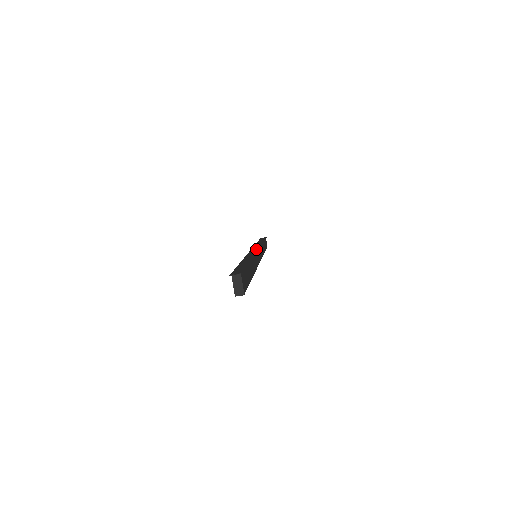
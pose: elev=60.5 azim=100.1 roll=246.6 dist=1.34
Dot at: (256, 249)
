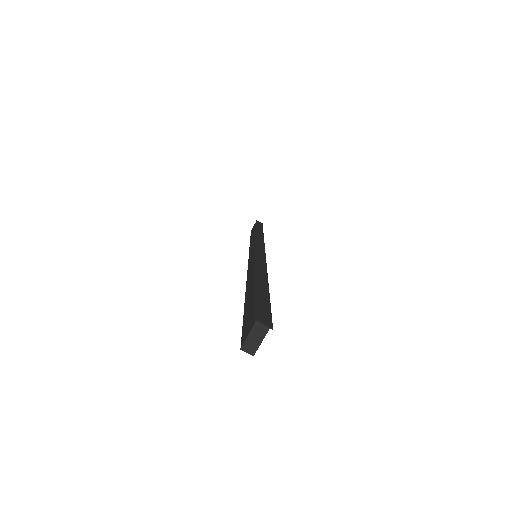
Dot at: (263, 250)
